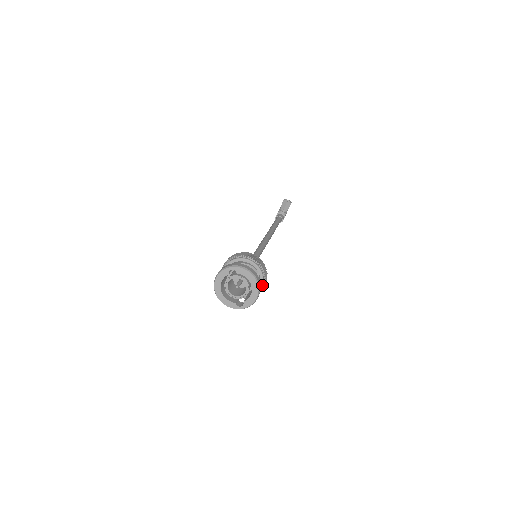
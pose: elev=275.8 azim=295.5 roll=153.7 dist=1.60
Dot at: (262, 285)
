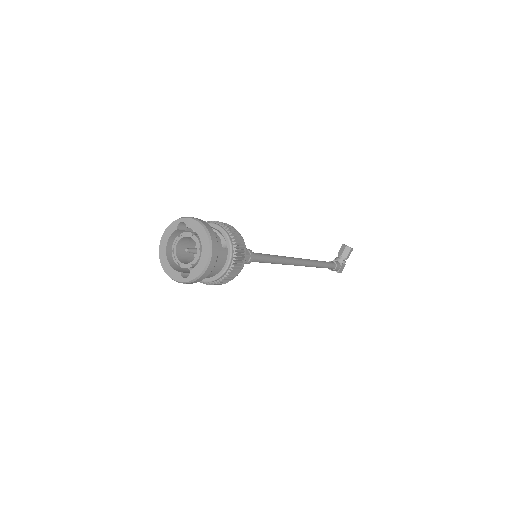
Dot at: (230, 262)
